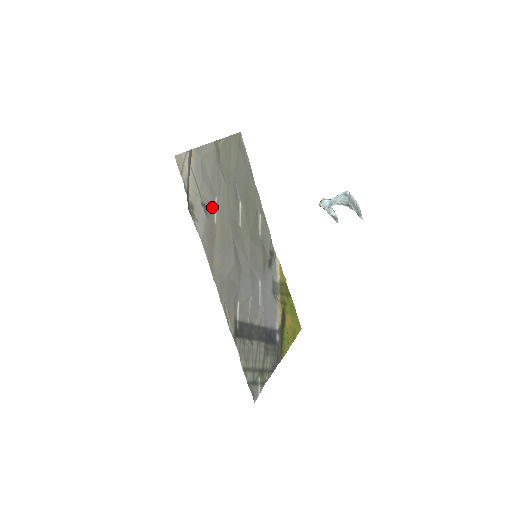
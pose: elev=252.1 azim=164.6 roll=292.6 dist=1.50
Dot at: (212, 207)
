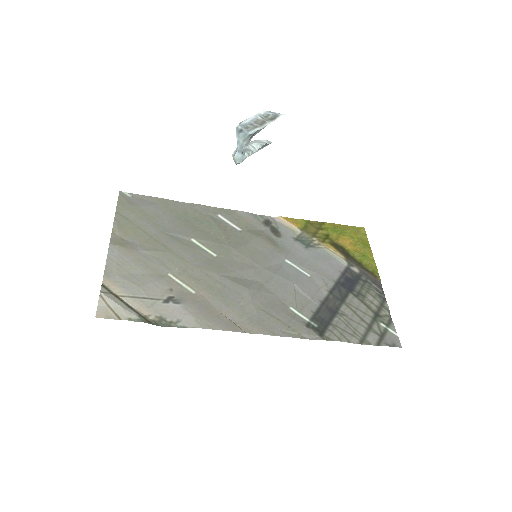
Dot at: (176, 287)
